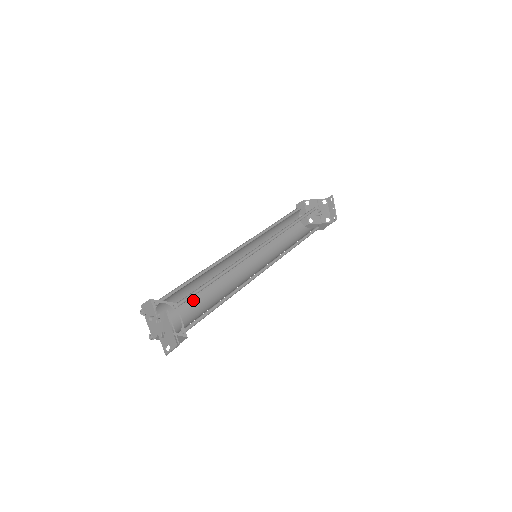
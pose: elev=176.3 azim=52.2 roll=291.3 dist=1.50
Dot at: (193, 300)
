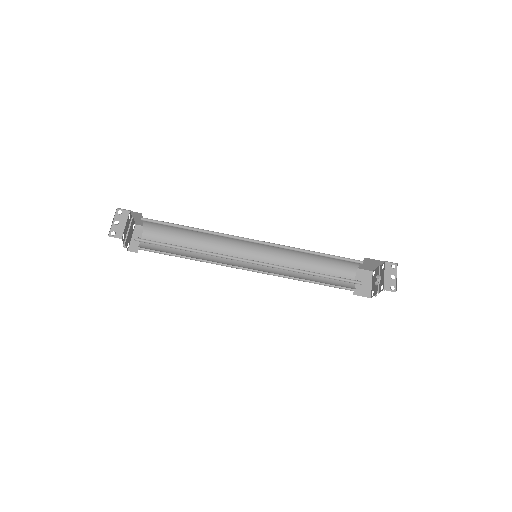
Dot at: (177, 251)
